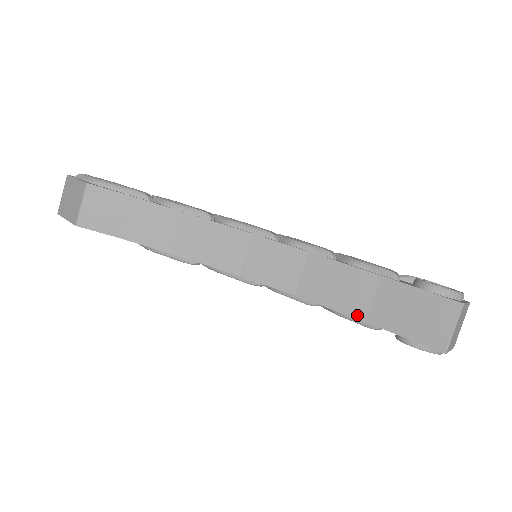
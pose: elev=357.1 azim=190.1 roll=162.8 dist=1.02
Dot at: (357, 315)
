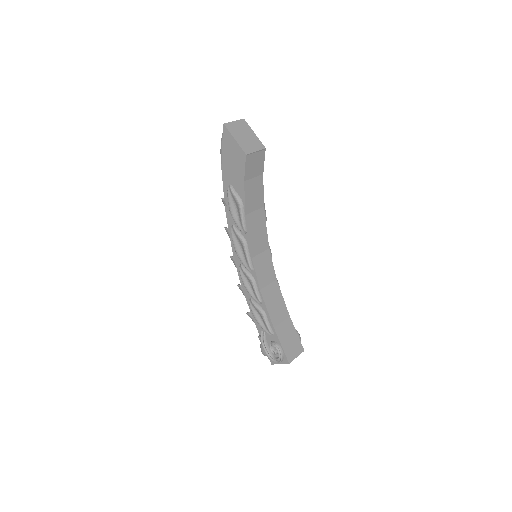
Dot at: (273, 322)
